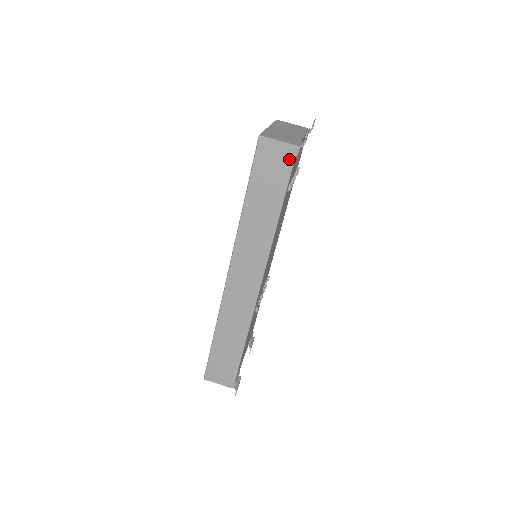
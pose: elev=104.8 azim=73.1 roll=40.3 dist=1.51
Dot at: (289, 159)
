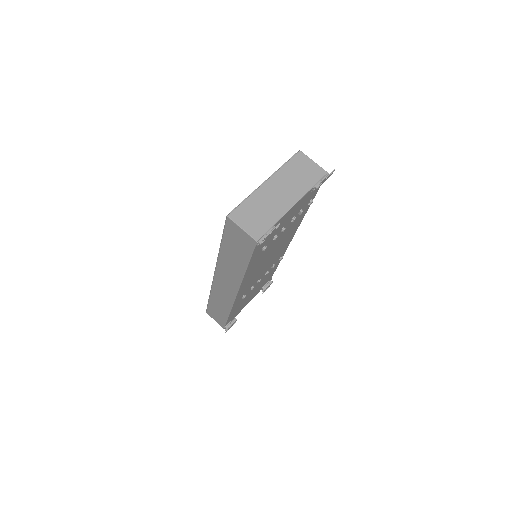
Dot at: (250, 245)
